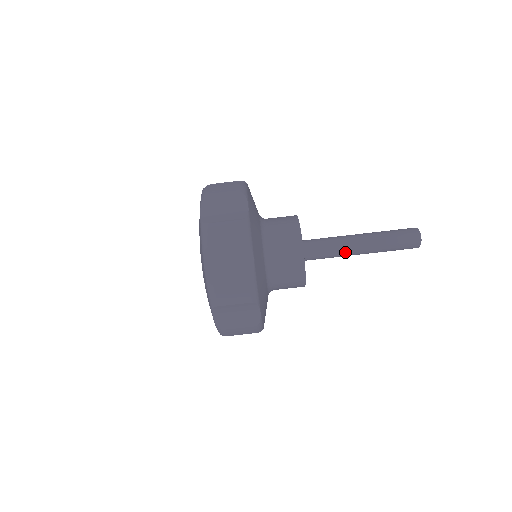
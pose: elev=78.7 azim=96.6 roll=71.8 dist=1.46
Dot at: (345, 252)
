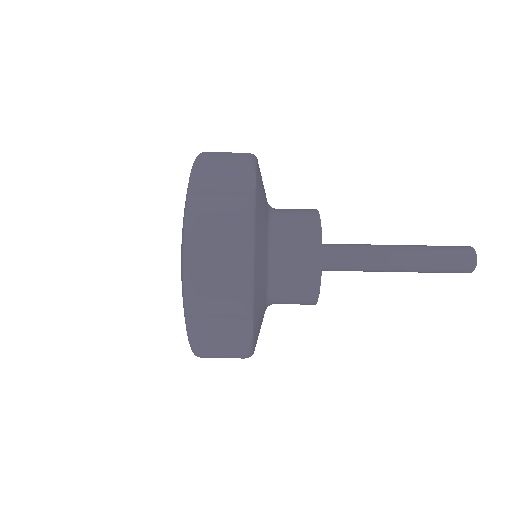
Dot at: (375, 257)
